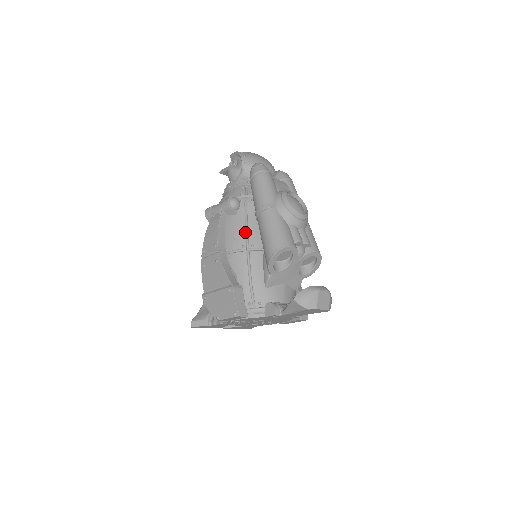
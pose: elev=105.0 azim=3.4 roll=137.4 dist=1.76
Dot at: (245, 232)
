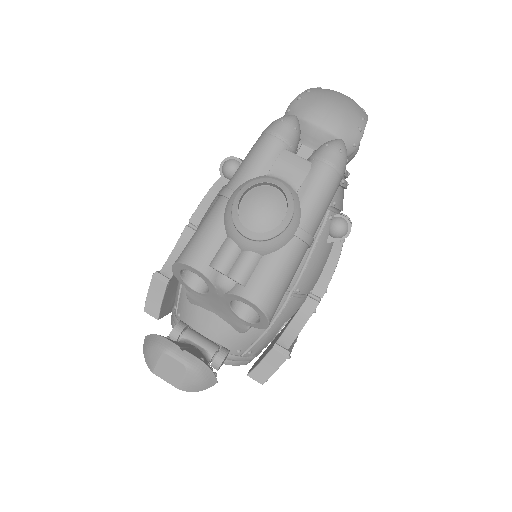
Dot at: occluded
